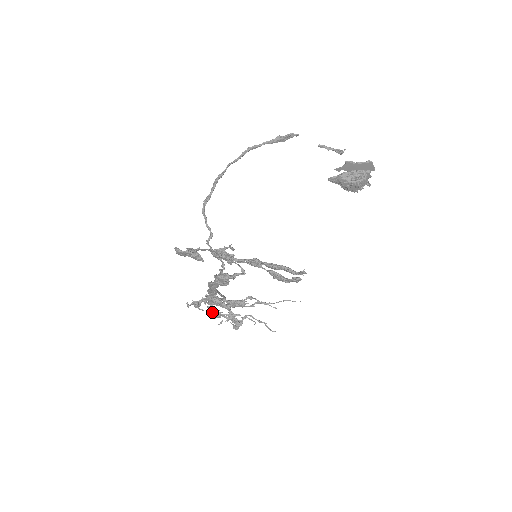
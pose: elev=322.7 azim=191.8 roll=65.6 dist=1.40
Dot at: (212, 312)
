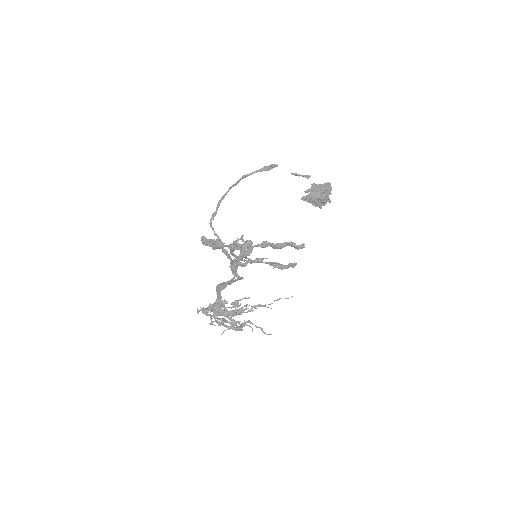
Dot at: (214, 325)
